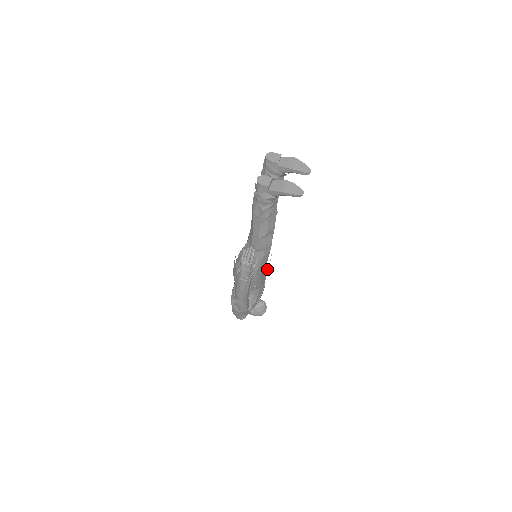
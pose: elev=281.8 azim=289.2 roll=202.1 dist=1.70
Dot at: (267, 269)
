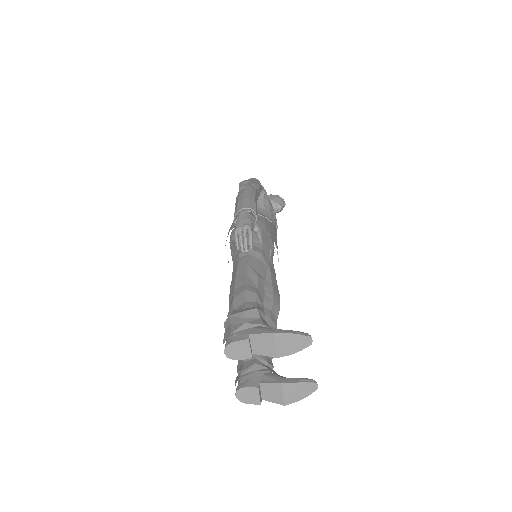
Dot at: occluded
